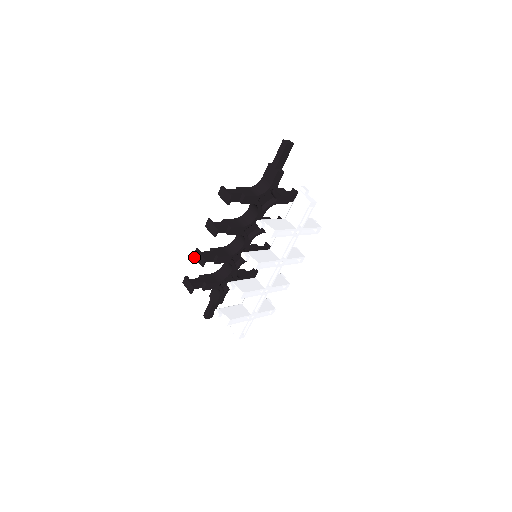
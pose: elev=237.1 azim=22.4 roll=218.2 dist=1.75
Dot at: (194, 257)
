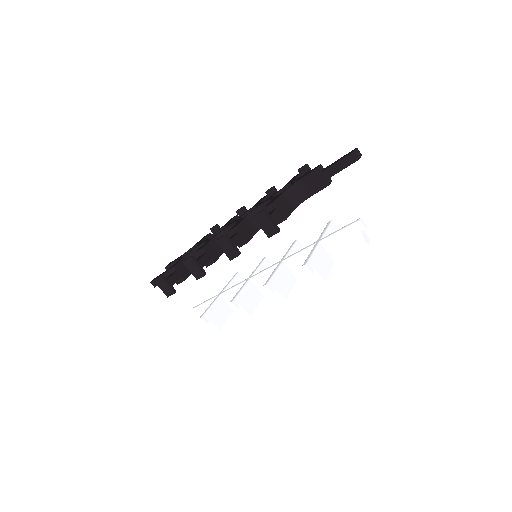
Dot at: (184, 264)
